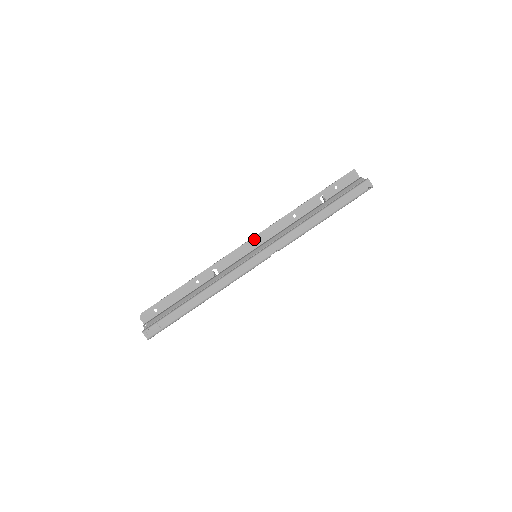
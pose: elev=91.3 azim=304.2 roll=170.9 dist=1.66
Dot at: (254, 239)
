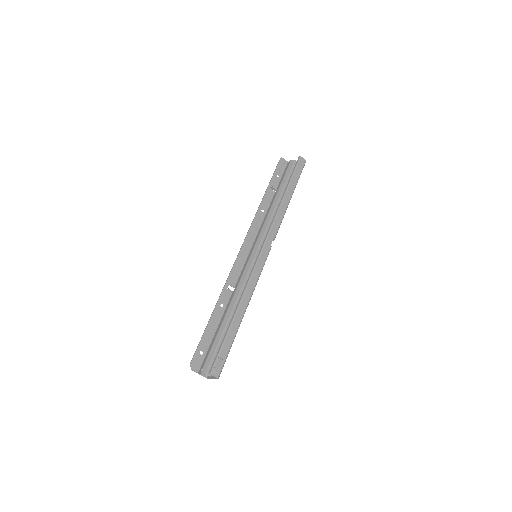
Dot at: (245, 244)
